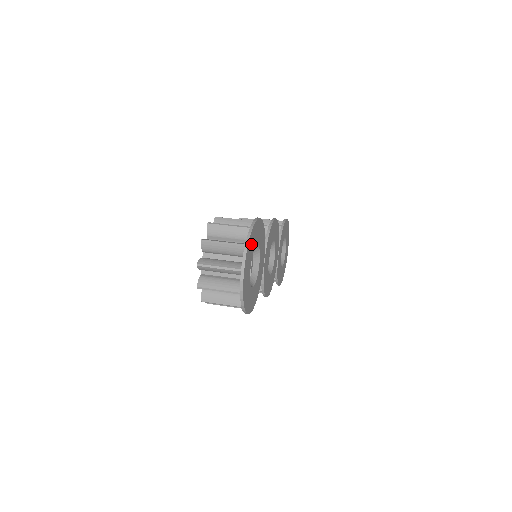
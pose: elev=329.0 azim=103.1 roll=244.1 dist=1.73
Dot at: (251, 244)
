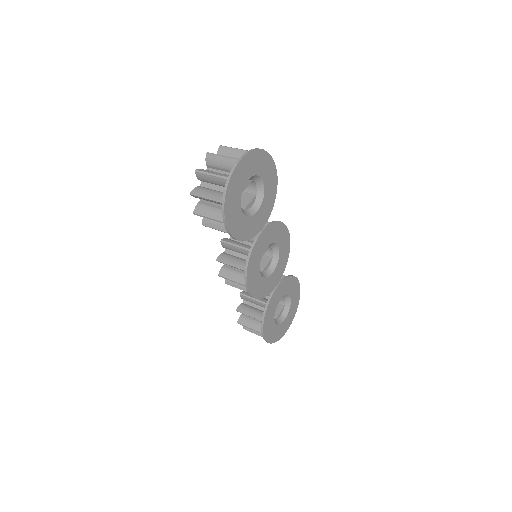
Dot at: (259, 161)
